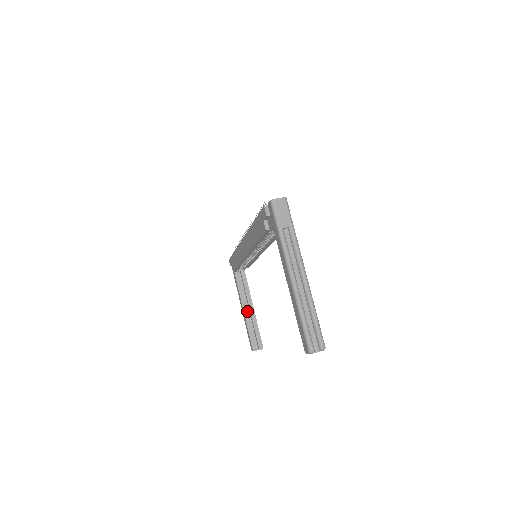
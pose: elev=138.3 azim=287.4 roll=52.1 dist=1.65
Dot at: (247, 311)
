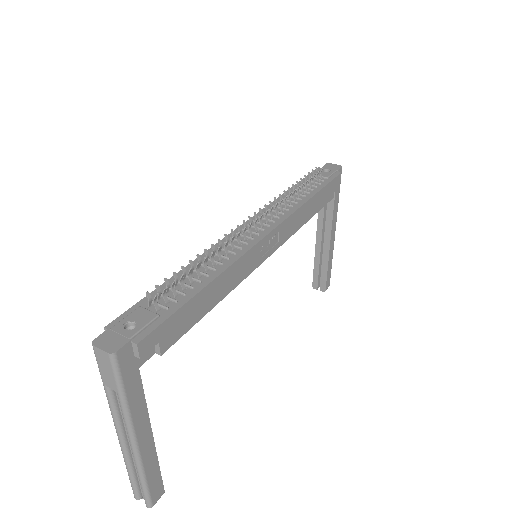
Dot at: (320, 244)
